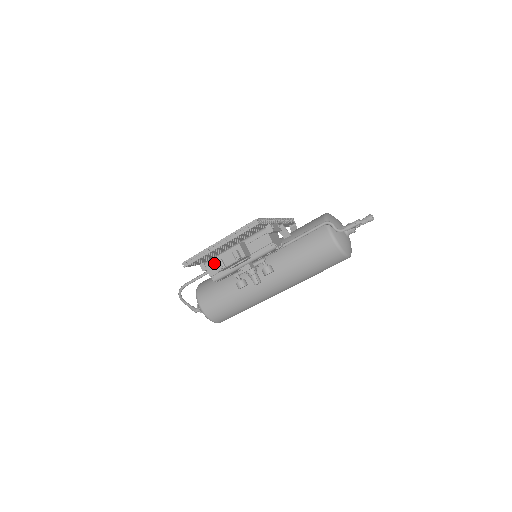
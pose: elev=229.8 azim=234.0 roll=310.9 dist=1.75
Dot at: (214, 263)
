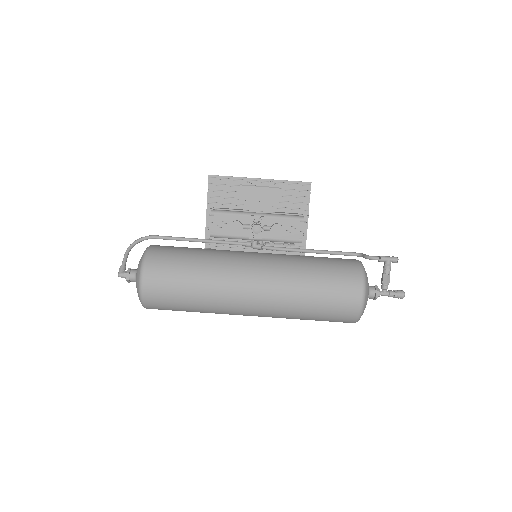
Dot at: occluded
